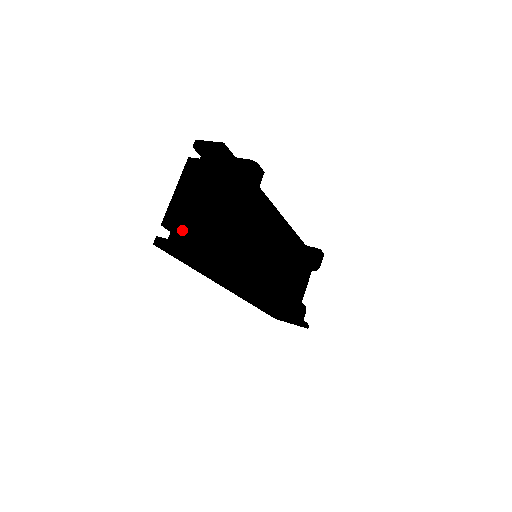
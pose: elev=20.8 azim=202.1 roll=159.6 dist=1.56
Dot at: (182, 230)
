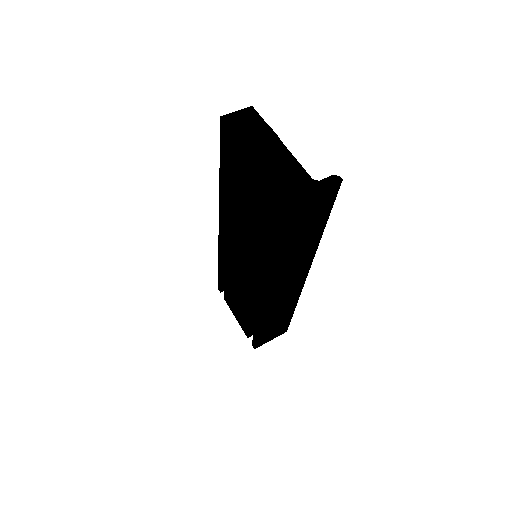
Dot at: (300, 176)
